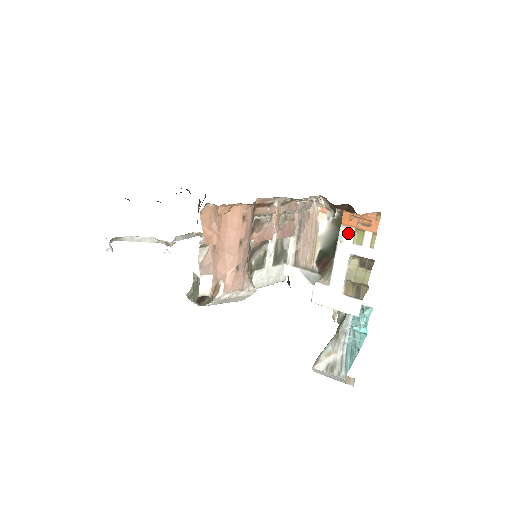
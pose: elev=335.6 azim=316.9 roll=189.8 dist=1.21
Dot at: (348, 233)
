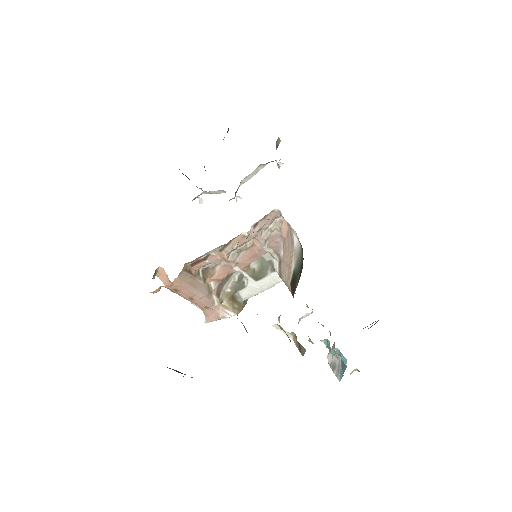
Dot at: occluded
